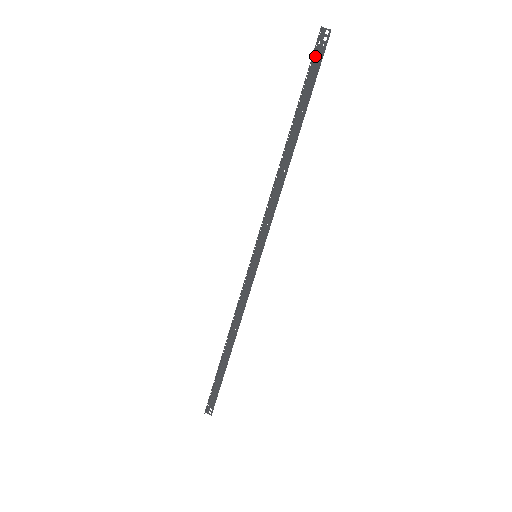
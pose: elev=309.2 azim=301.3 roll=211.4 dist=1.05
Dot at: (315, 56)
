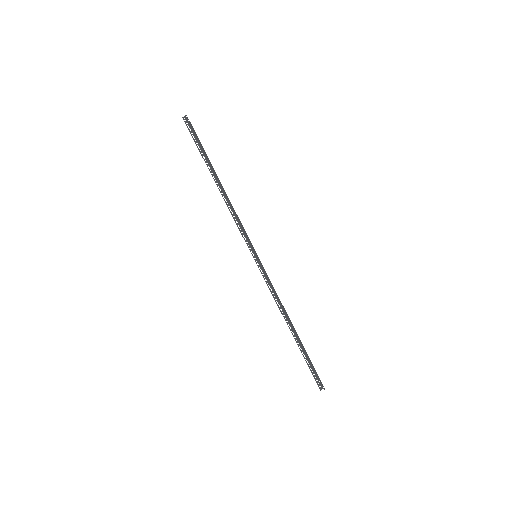
Dot at: (193, 131)
